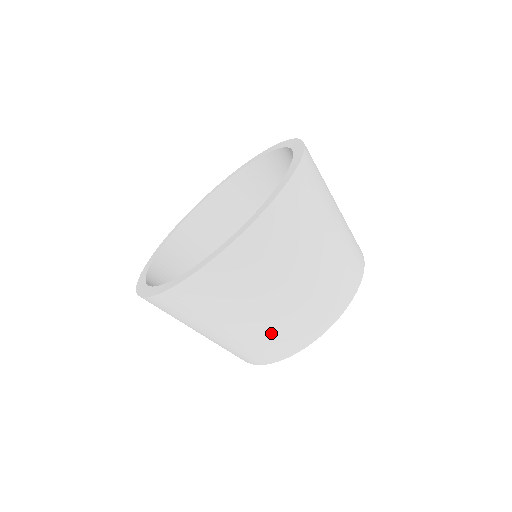
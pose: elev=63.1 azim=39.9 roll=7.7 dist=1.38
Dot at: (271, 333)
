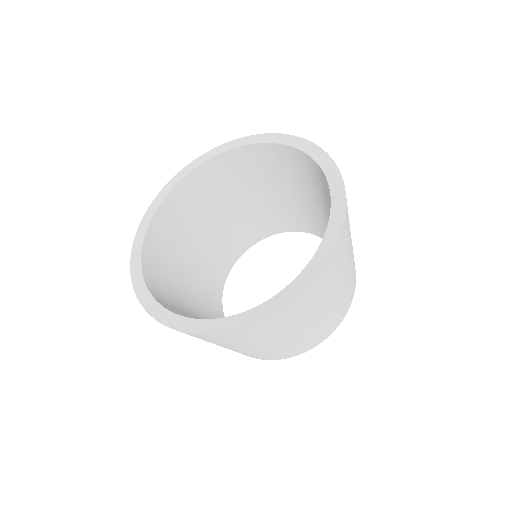
Dot at: occluded
